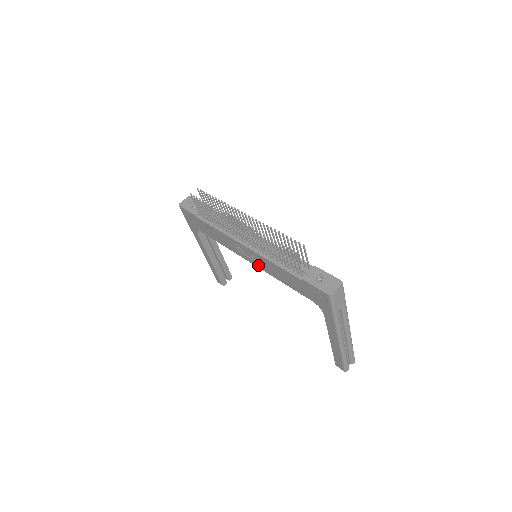
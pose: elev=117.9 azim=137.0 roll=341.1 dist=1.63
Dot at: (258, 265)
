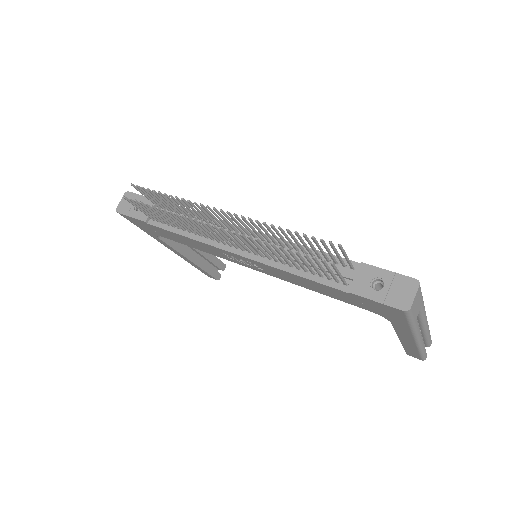
Dot at: (265, 272)
